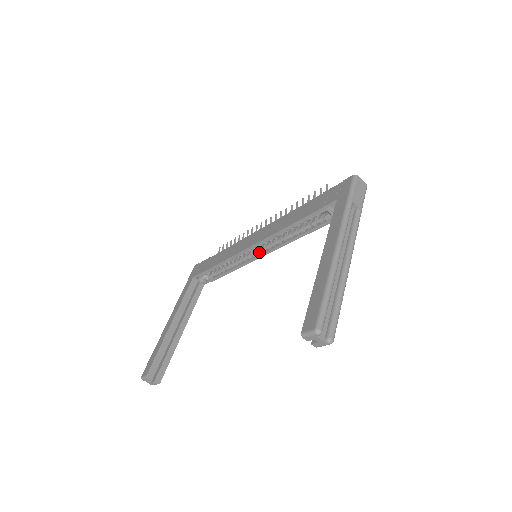
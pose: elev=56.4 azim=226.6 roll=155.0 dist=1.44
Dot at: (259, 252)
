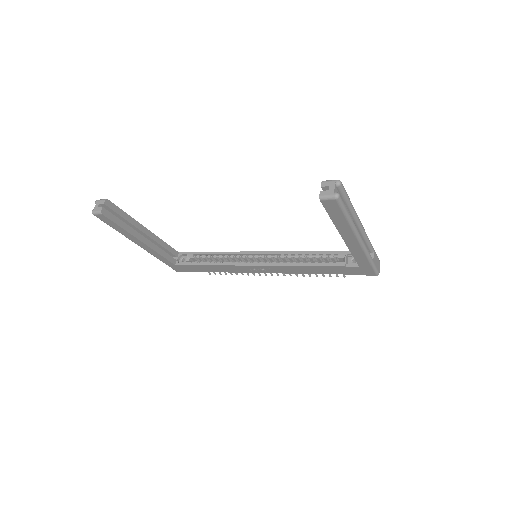
Dot at: (257, 262)
